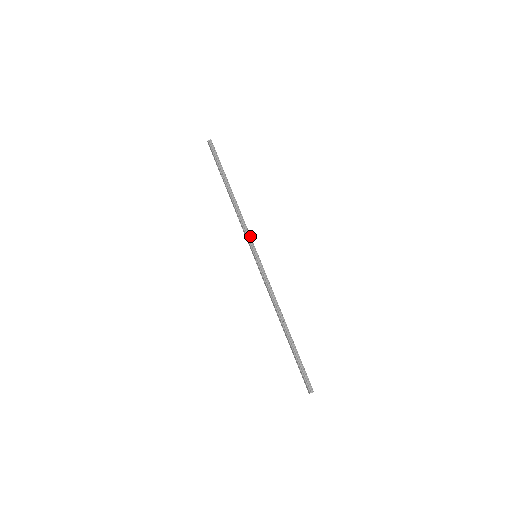
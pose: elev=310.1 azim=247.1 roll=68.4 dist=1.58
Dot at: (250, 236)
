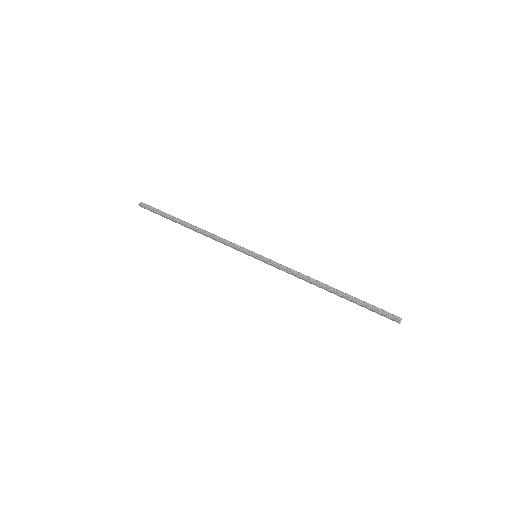
Dot at: (237, 245)
